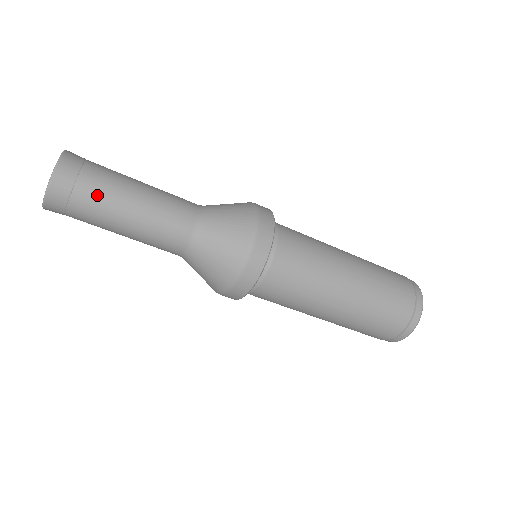
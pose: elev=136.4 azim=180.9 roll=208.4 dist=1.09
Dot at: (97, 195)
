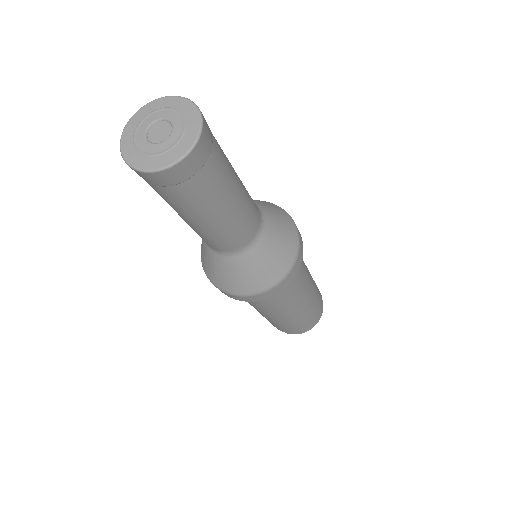
Dot at: (222, 168)
